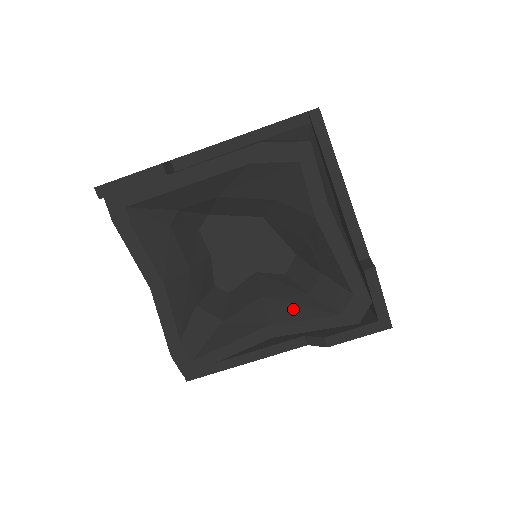
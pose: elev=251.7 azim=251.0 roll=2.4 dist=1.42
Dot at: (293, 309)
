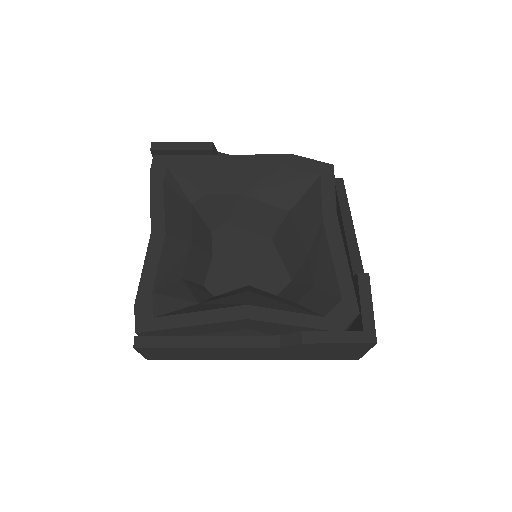
Dot at: (277, 303)
